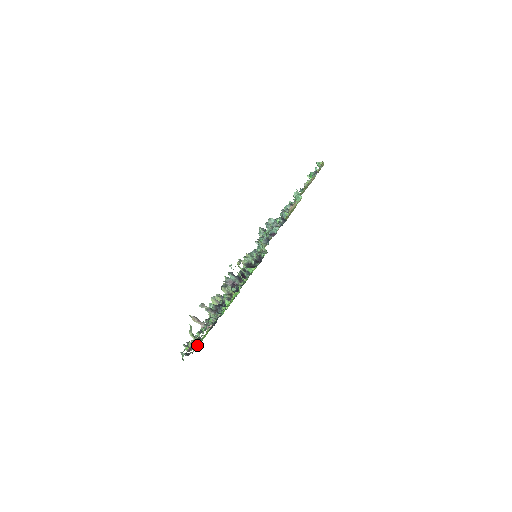
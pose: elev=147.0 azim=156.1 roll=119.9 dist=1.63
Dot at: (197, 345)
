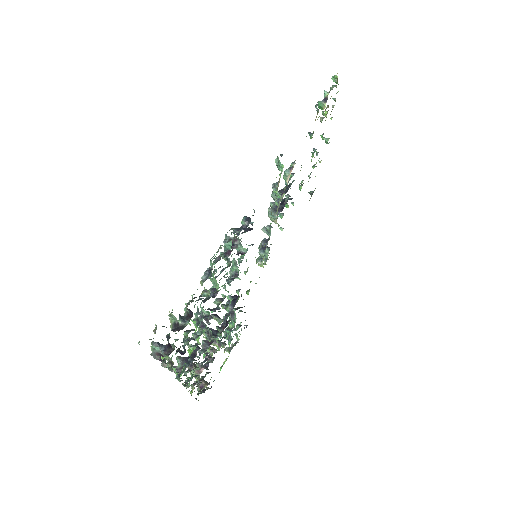
Dot at: occluded
